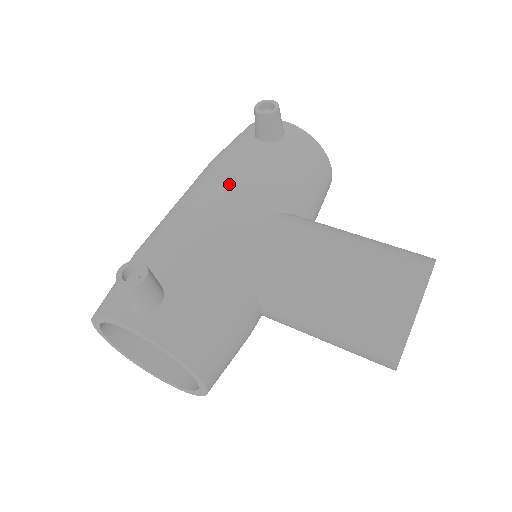
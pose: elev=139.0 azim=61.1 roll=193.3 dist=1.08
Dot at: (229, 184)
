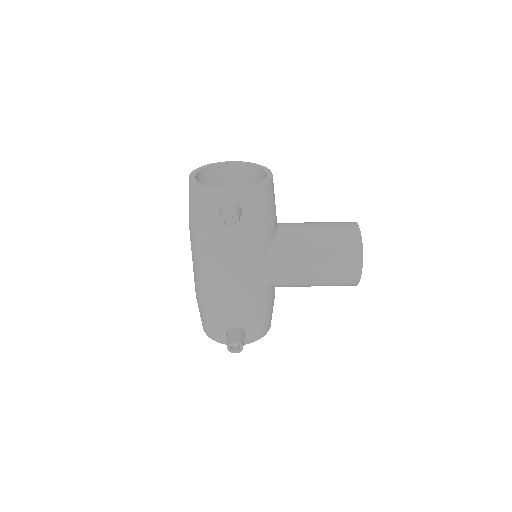
Dot at: (234, 265)
